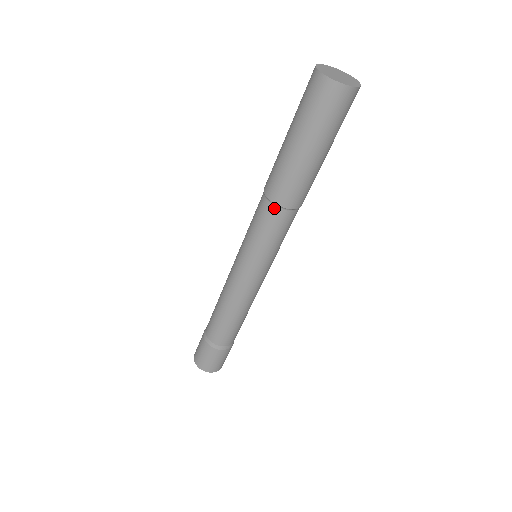
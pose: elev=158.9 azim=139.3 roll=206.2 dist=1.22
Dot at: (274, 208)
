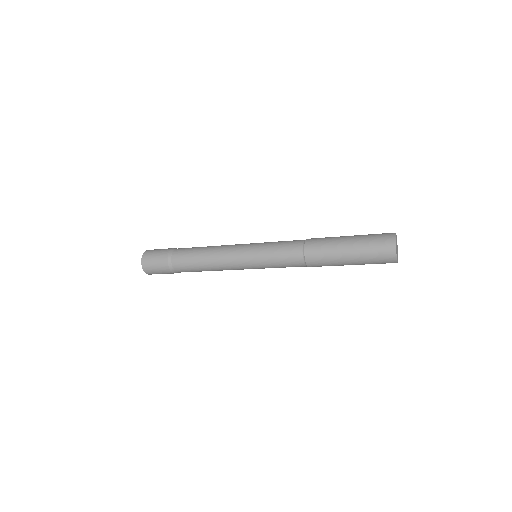
Dot at: occluded
